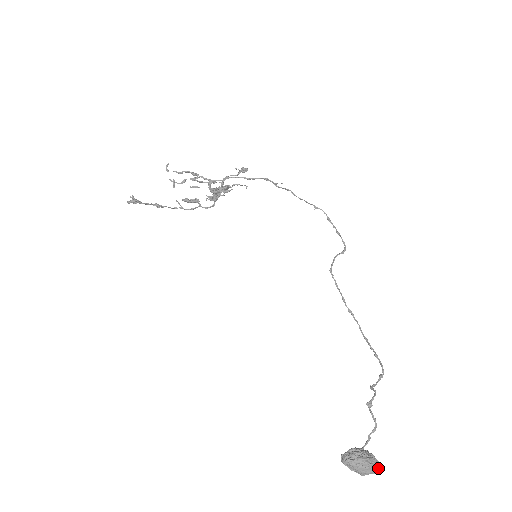
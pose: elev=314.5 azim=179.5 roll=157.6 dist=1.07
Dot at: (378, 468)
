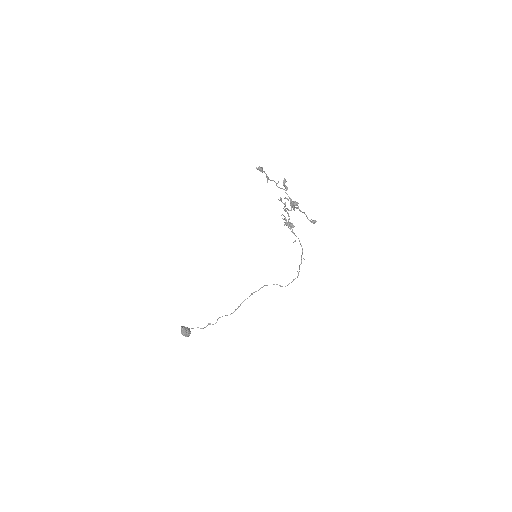
Dot at: (187, 336)
